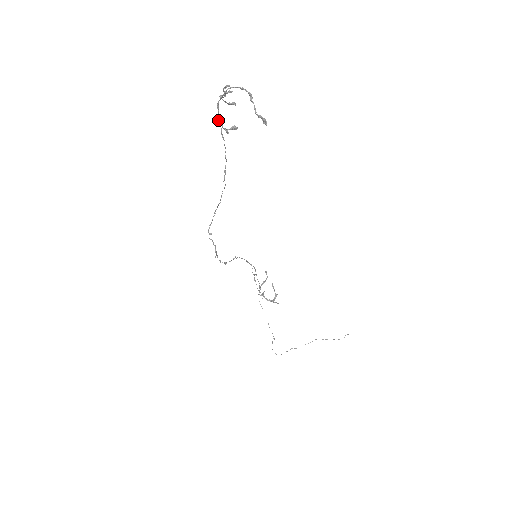
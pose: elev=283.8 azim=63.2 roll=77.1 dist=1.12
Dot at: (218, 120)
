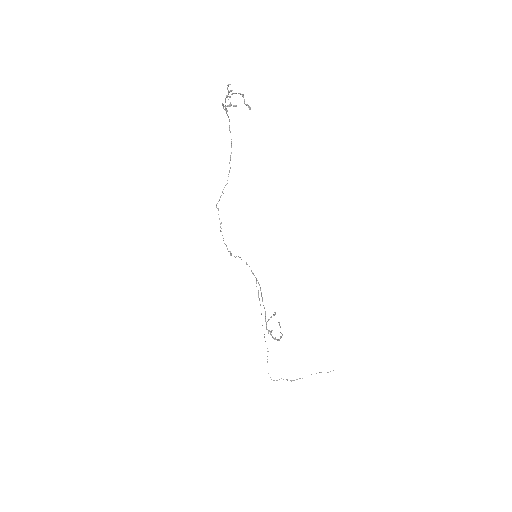
Dot at: (222, 103)
